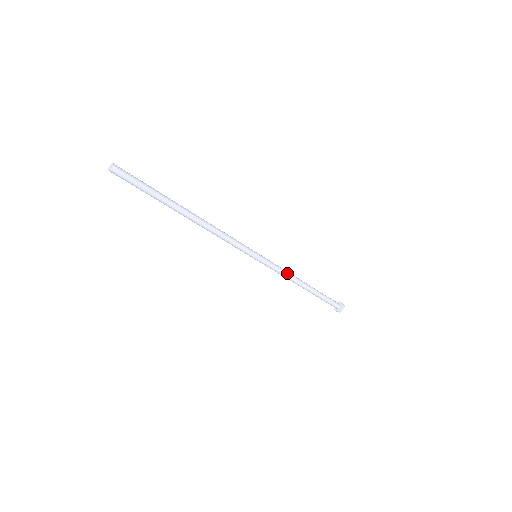
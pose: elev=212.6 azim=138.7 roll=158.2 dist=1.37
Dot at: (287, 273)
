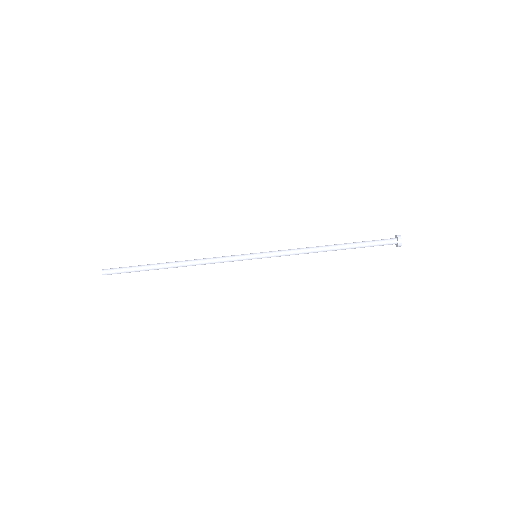
Dot at: (299, 250)
